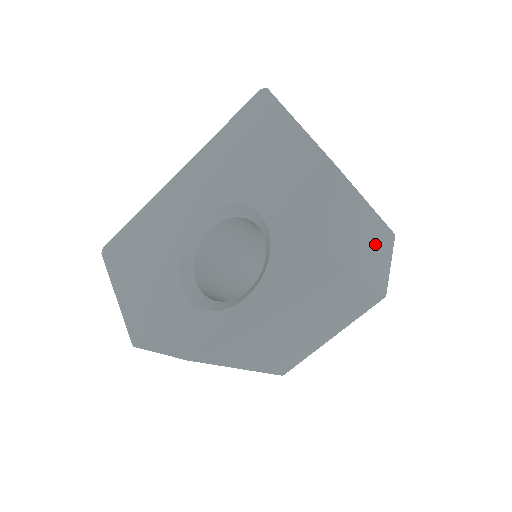
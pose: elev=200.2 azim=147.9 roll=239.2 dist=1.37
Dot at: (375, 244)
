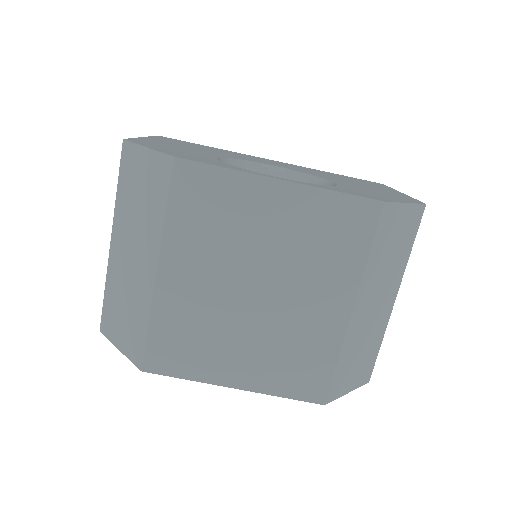
Dot at: (369, 334)
